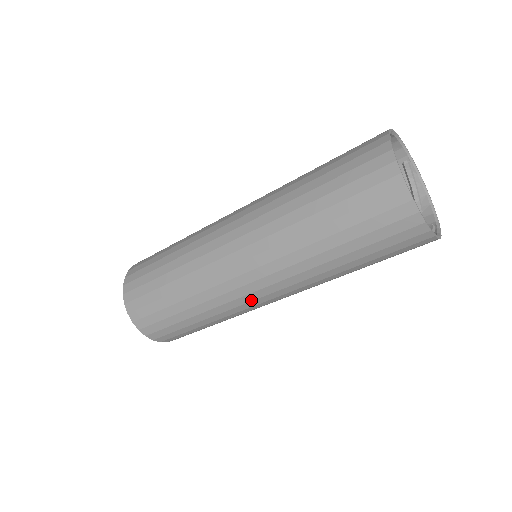
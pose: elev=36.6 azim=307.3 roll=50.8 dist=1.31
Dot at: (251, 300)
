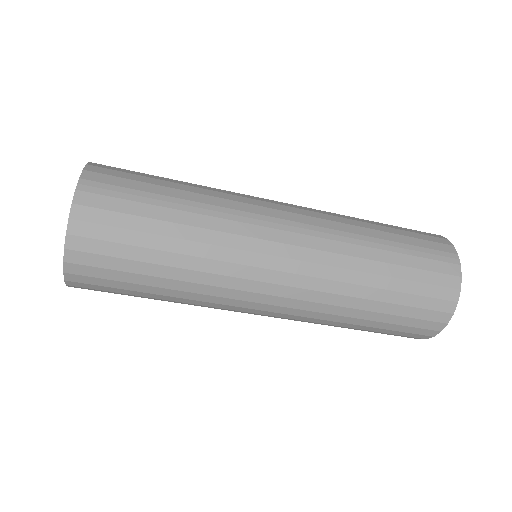
Dot at: occluded
